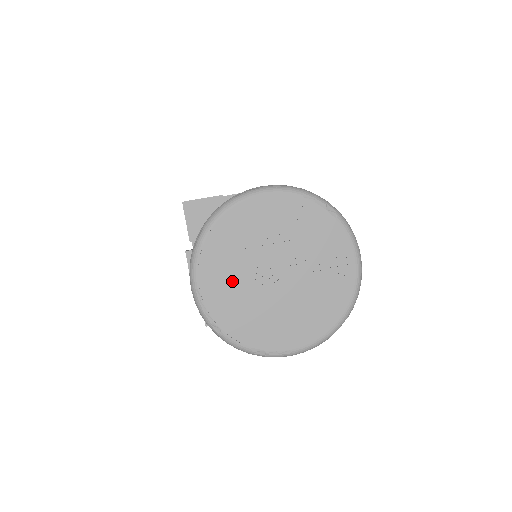
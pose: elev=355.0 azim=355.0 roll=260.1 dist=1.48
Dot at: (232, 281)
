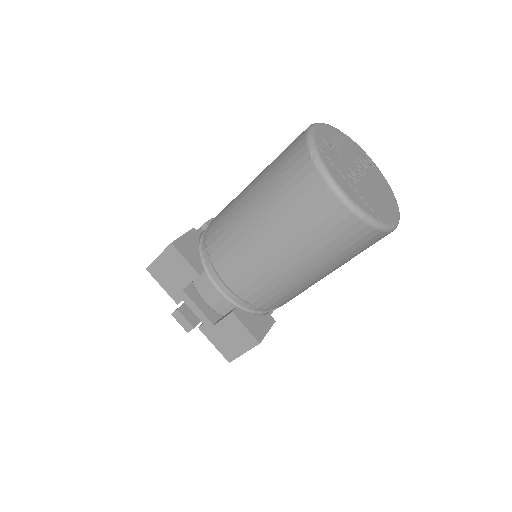
Dot at: (350, 182)
